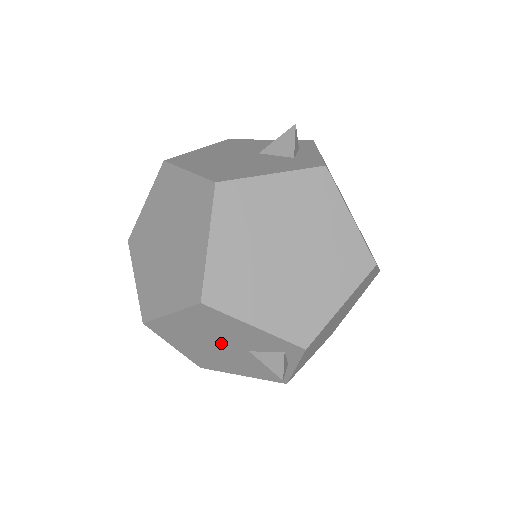
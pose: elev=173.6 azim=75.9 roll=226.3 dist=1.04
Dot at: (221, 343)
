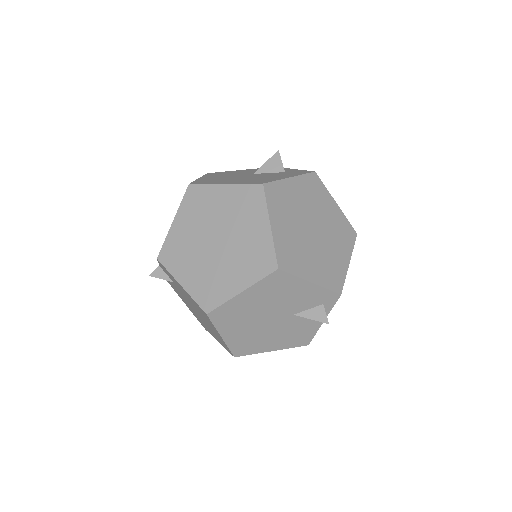
Dot at: (272, 313)
